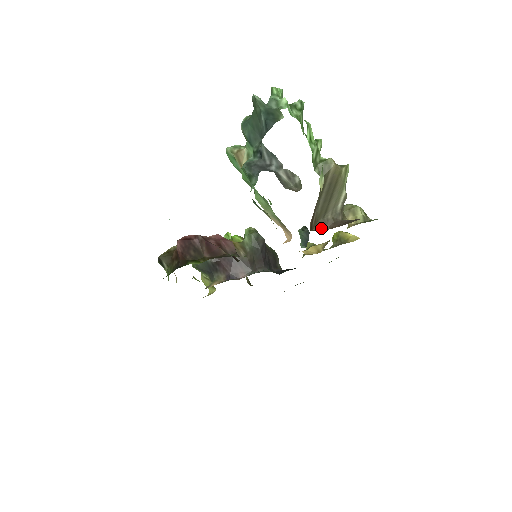
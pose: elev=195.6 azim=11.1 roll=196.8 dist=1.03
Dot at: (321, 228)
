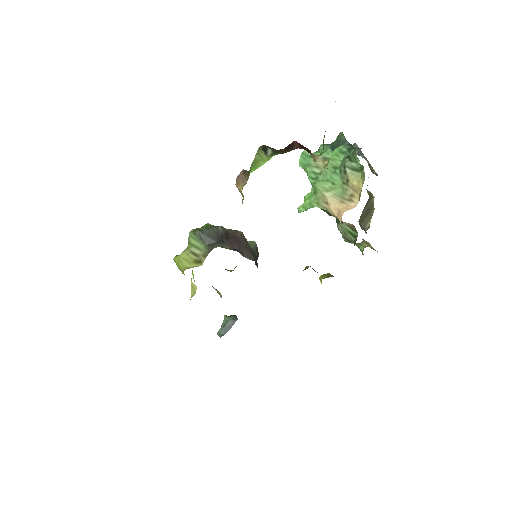
Dot at: (360, 226)
